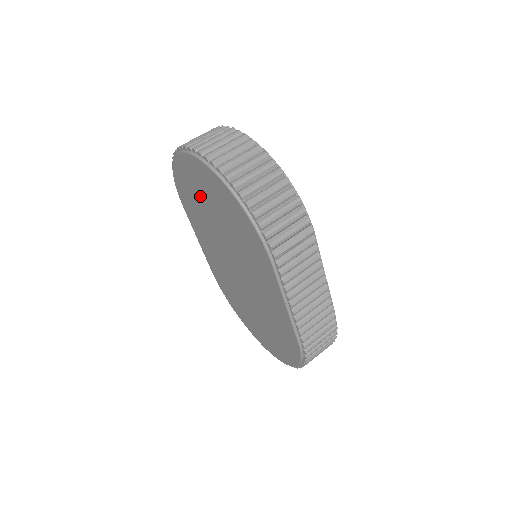
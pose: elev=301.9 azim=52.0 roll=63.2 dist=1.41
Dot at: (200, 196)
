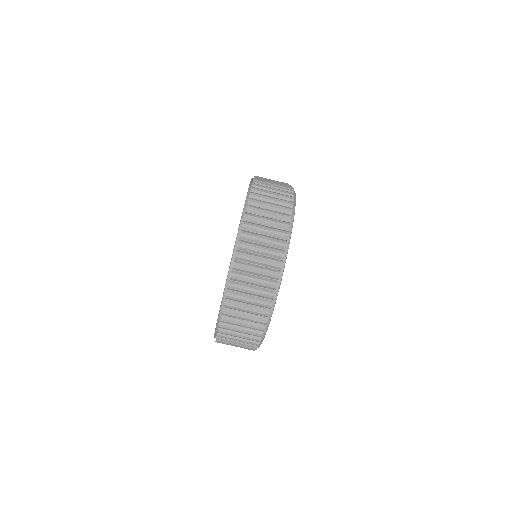
Dot at: occluded
